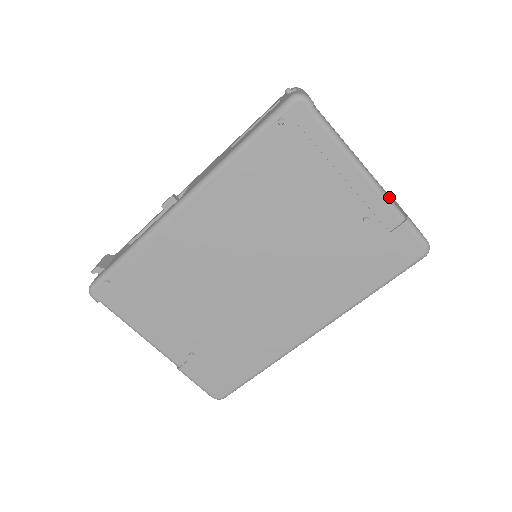
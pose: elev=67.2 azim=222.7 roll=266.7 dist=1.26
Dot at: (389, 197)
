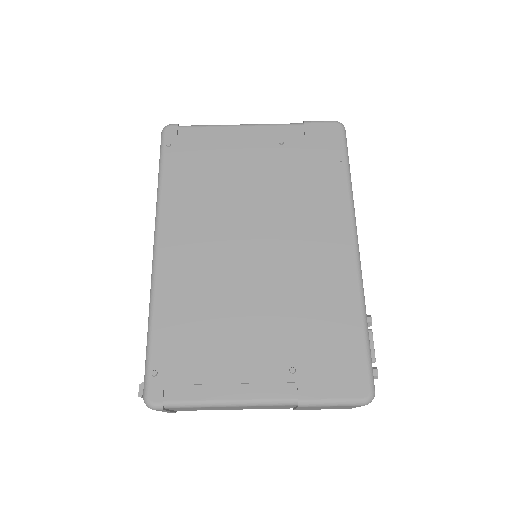
Dot at: (279, 125)
